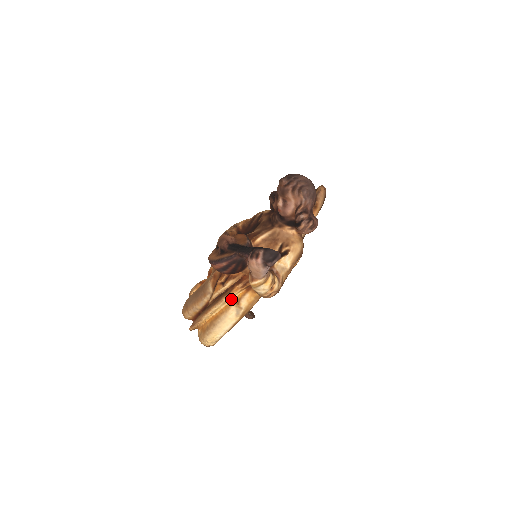
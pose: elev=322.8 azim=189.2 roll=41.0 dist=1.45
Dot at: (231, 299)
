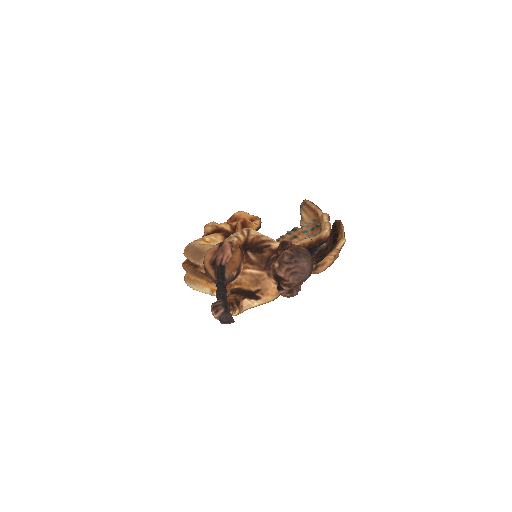
Dot at: occluded
